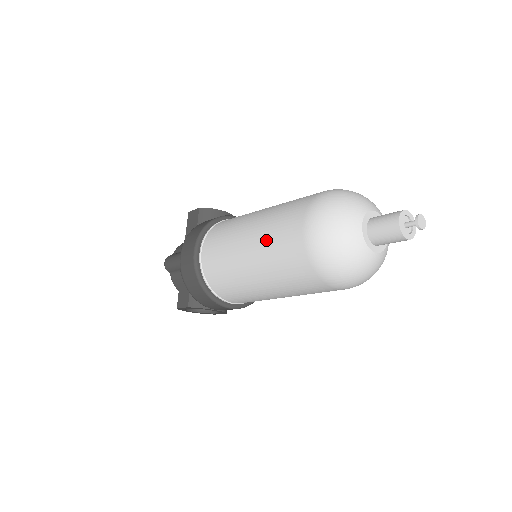
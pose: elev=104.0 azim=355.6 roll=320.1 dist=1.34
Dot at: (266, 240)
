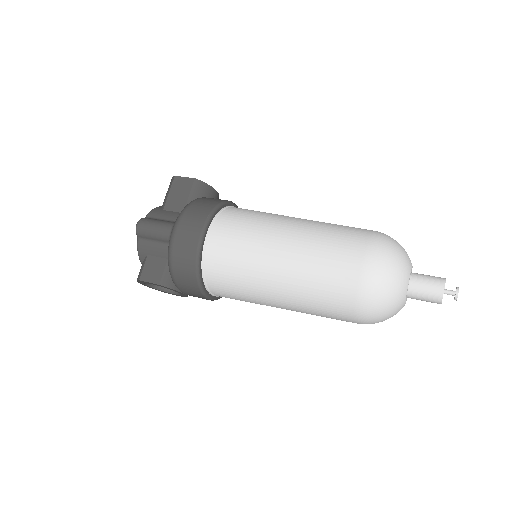
Dot at: (310, 258)
